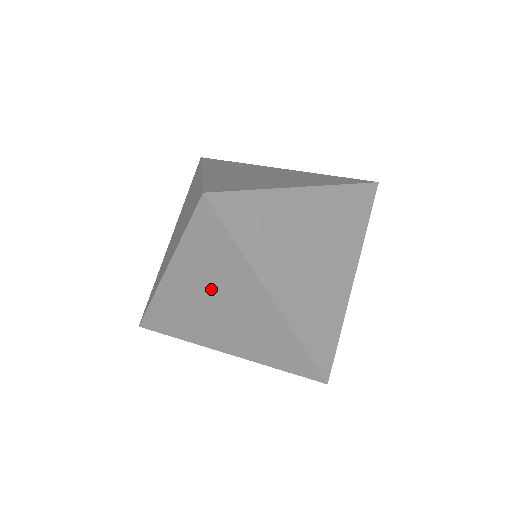
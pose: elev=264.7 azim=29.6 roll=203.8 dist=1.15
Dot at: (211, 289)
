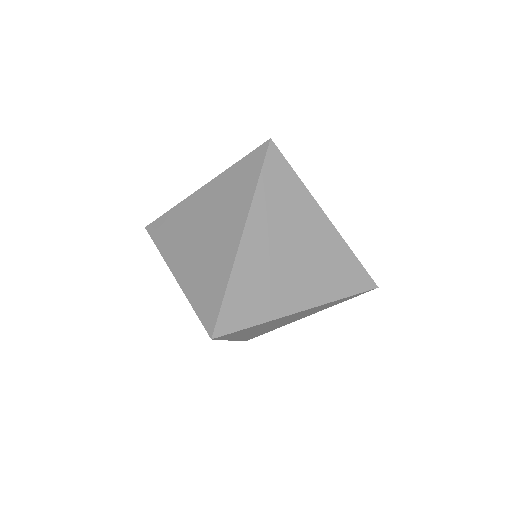
Dot at: (214, 212)
